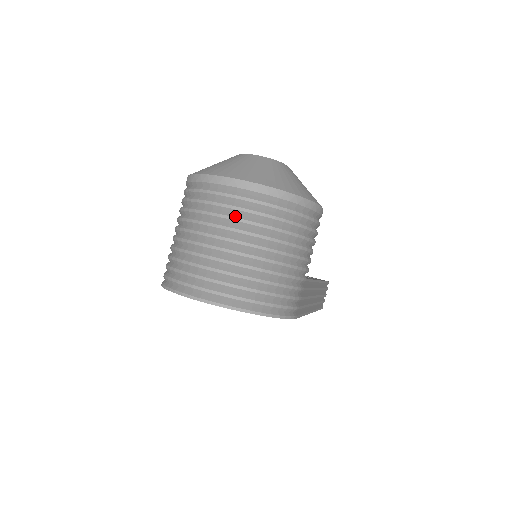
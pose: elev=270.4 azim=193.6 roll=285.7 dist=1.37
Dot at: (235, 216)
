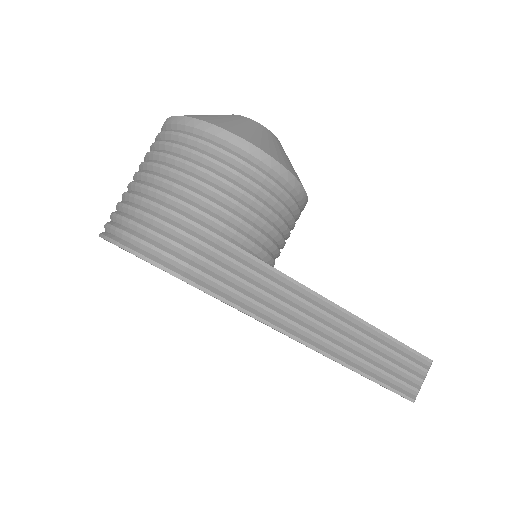
Dot at: (150, 151)
